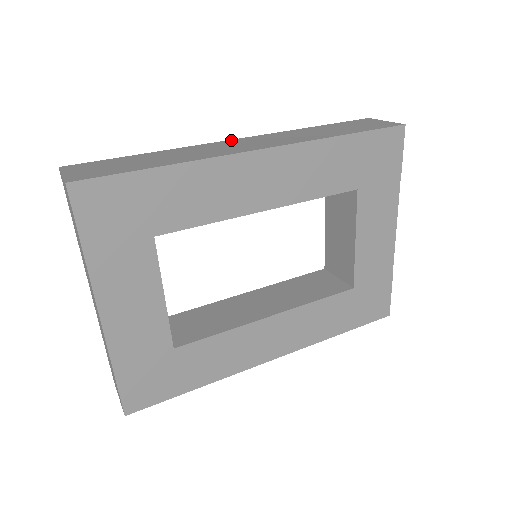
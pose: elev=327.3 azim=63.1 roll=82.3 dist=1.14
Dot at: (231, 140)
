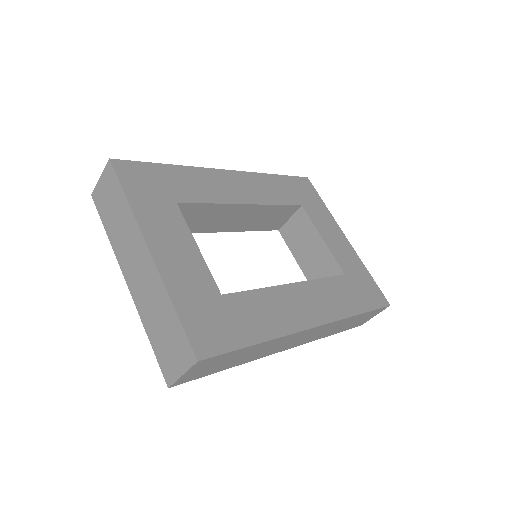
Dot at: occluded
